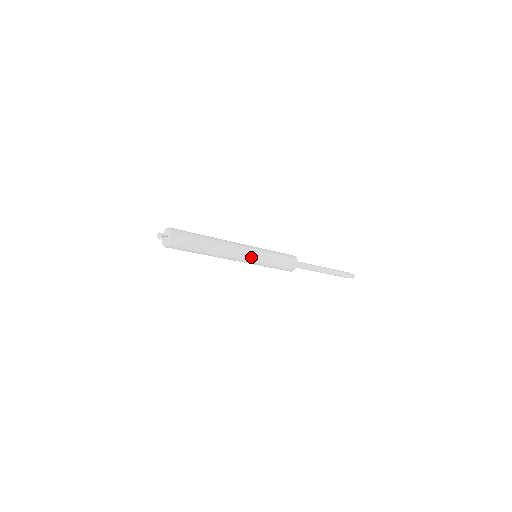
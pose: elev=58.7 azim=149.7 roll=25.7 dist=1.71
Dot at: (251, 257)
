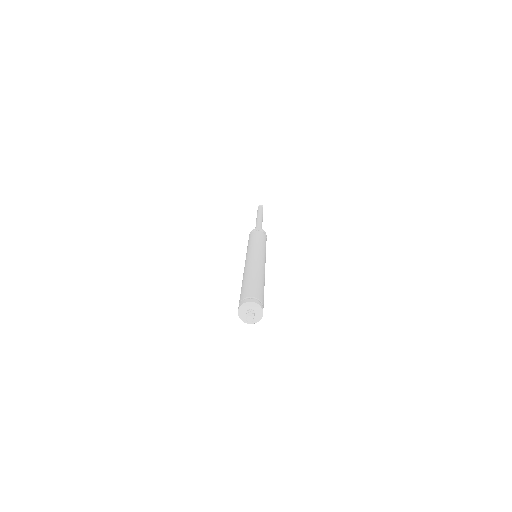
Dot at: occluded
